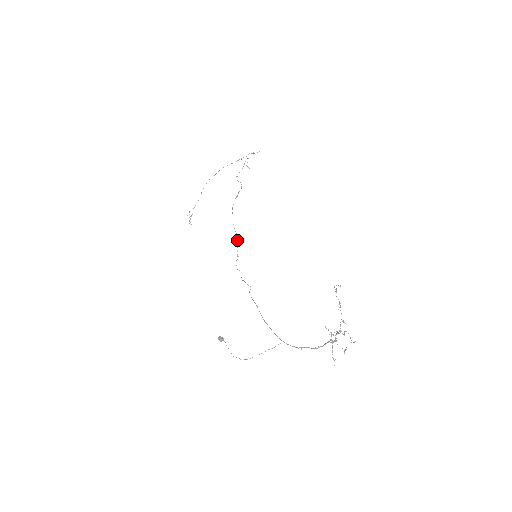
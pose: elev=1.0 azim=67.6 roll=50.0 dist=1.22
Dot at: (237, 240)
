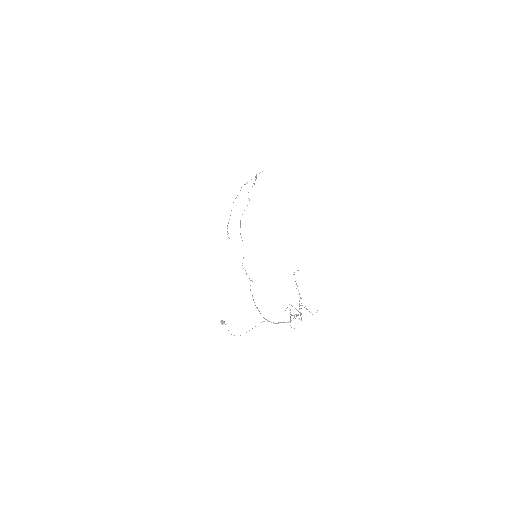
Dot at: occluded
